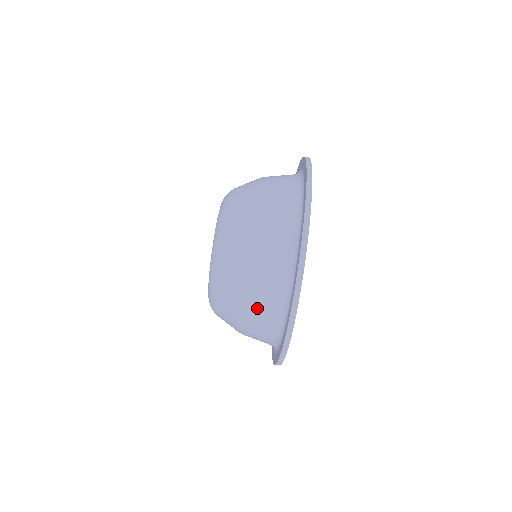
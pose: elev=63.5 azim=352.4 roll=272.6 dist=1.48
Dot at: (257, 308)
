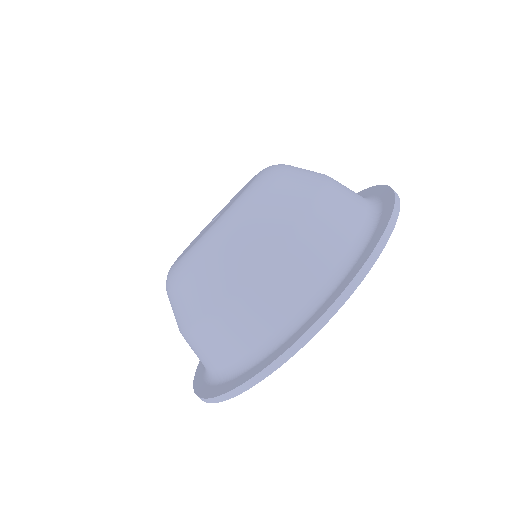
Dot at: (245, 311)
